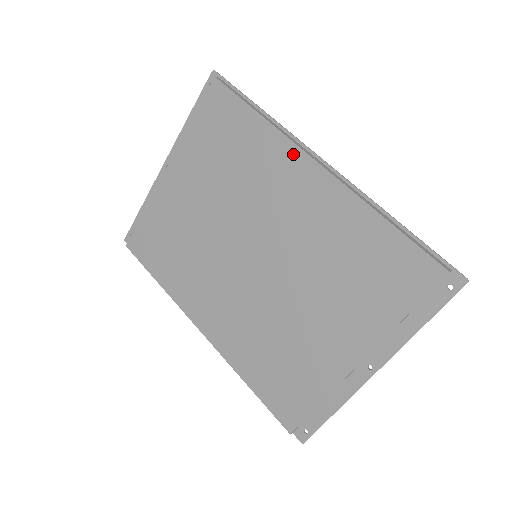
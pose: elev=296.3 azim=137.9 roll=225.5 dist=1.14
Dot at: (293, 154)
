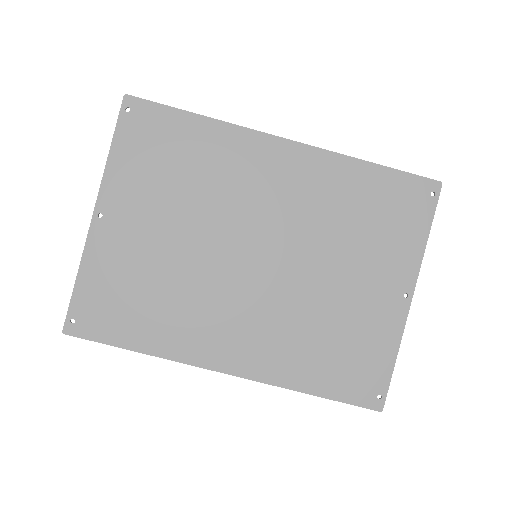
Dot at: (258, 140)
